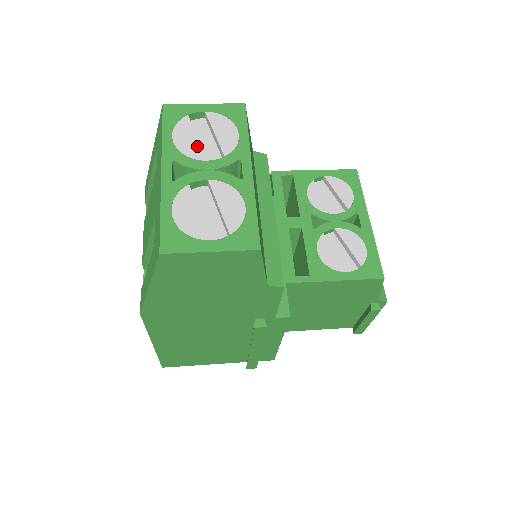
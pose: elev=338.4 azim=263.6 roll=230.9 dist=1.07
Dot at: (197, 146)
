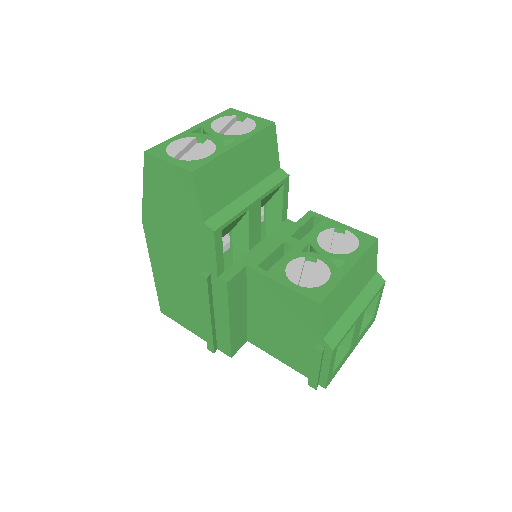
Dot at: (222, 127)
